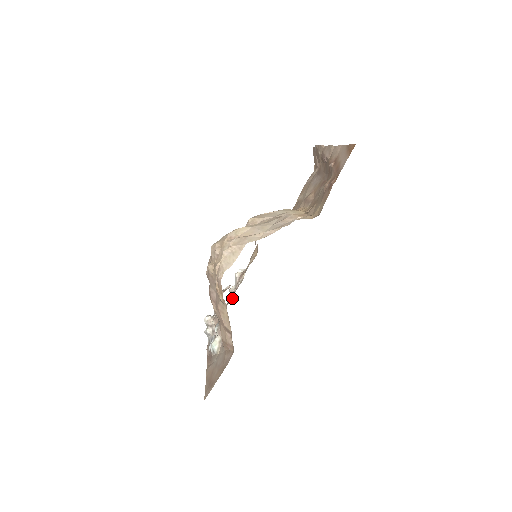
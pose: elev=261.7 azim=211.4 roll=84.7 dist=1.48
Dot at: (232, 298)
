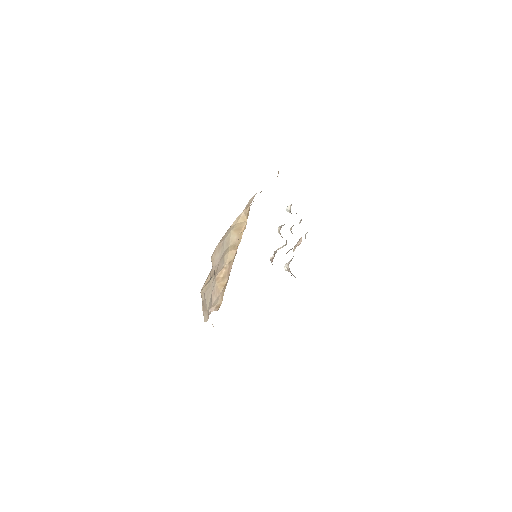
Dot at: occluded
